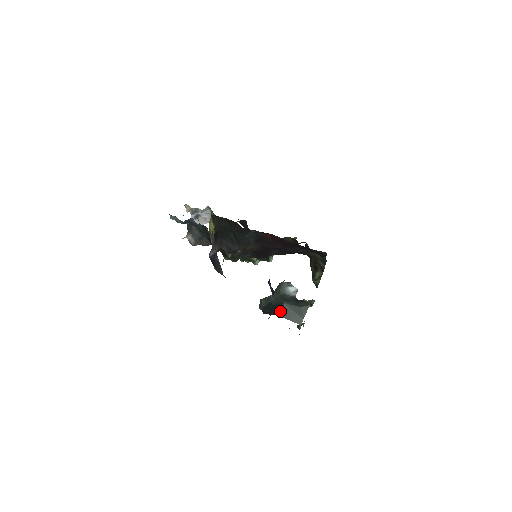
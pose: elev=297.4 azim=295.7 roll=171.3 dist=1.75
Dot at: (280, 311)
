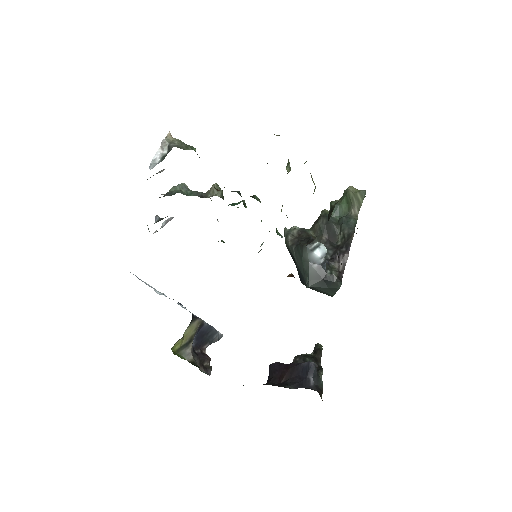
Dot at: (305, 285)
